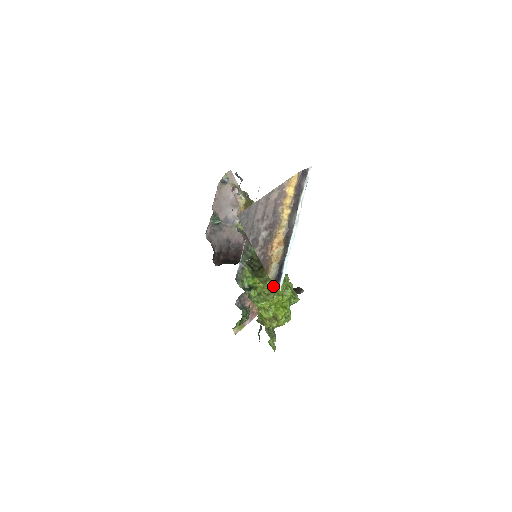
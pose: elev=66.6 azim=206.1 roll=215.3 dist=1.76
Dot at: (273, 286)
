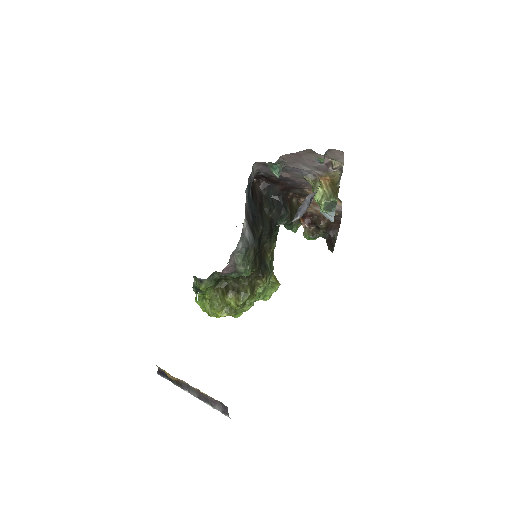
Dot at: (217, 311)
